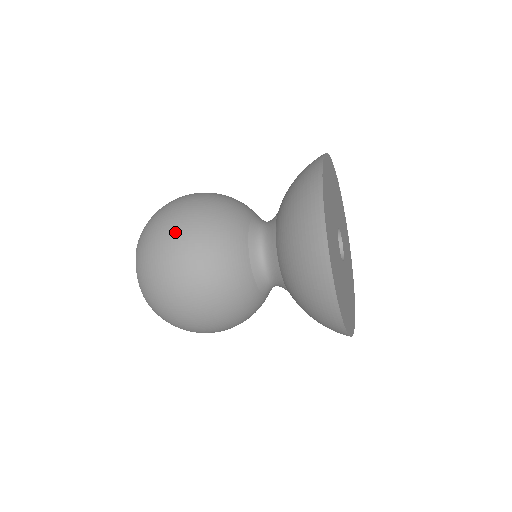
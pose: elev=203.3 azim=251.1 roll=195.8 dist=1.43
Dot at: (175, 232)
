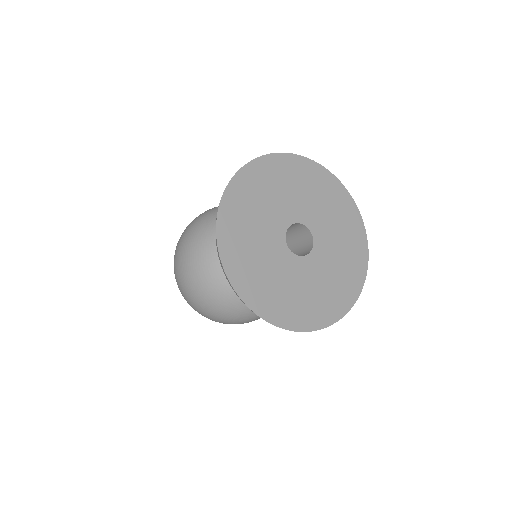
Dot at: (200, 214)
